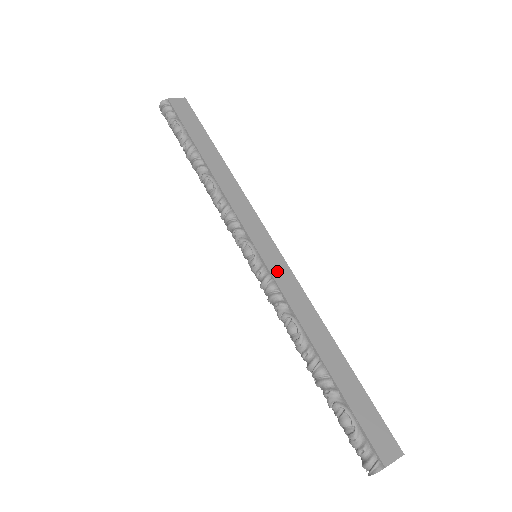
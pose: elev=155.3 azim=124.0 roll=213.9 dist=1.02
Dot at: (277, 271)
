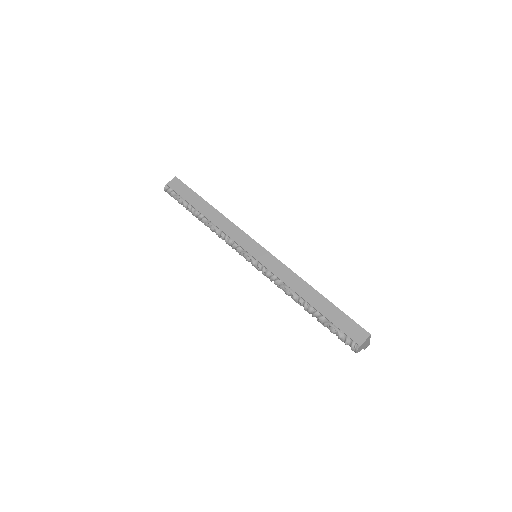
Dot at: (267, 262)
